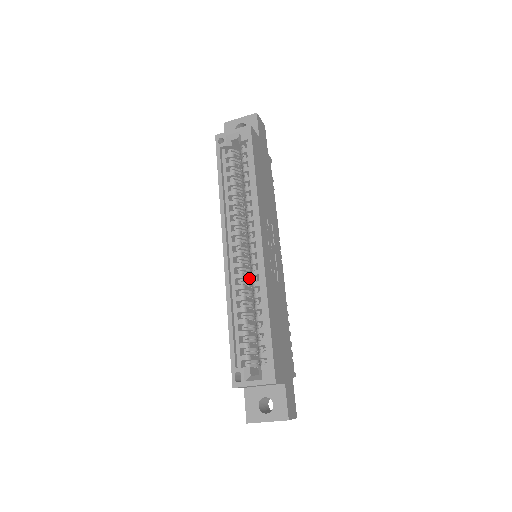
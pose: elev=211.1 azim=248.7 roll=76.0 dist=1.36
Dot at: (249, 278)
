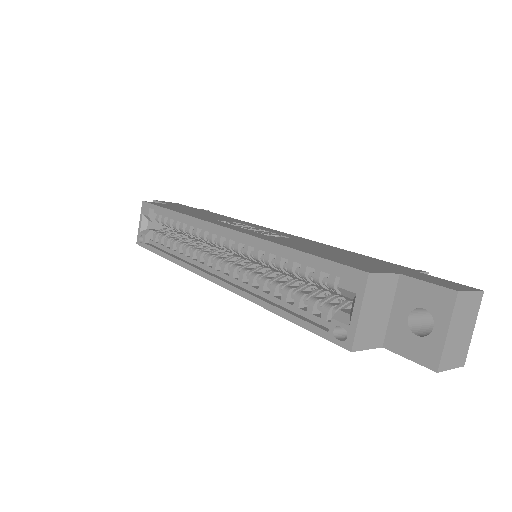
Dot at: occluded
